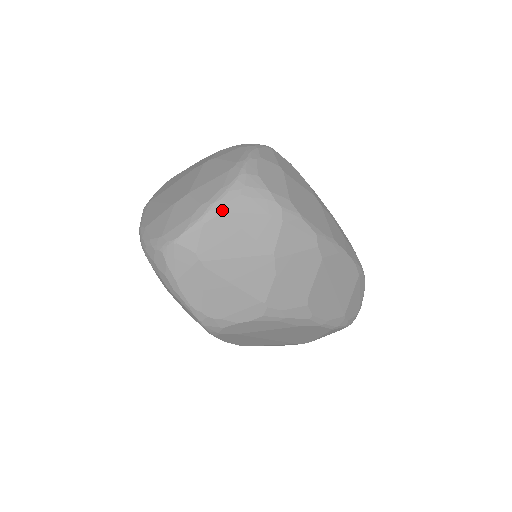
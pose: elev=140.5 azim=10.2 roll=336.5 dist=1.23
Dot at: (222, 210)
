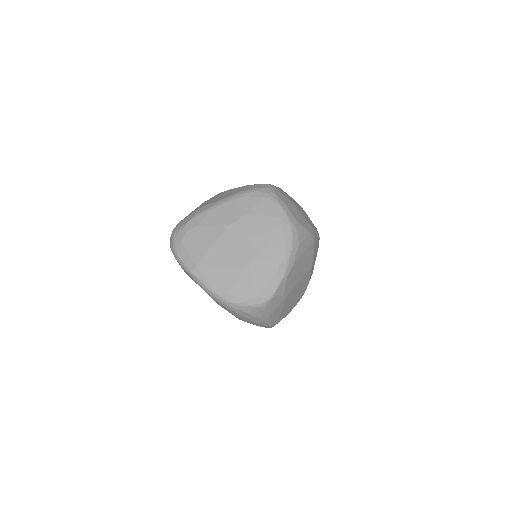
Dot at: (294, 261)
